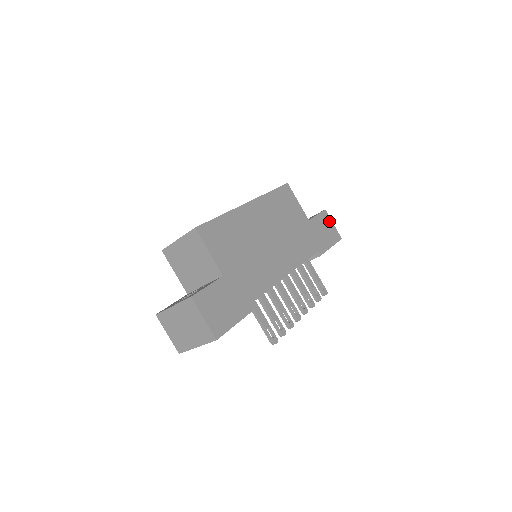
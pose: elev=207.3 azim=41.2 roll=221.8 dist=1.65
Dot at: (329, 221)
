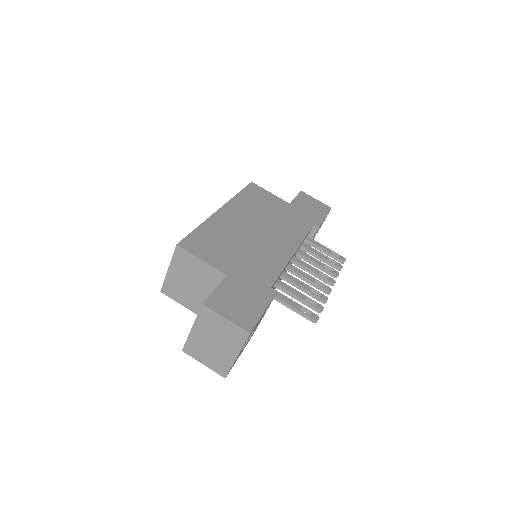
Dot at: (310, 198)
